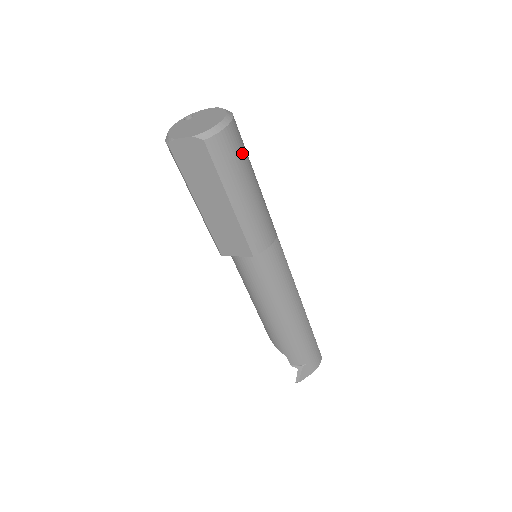
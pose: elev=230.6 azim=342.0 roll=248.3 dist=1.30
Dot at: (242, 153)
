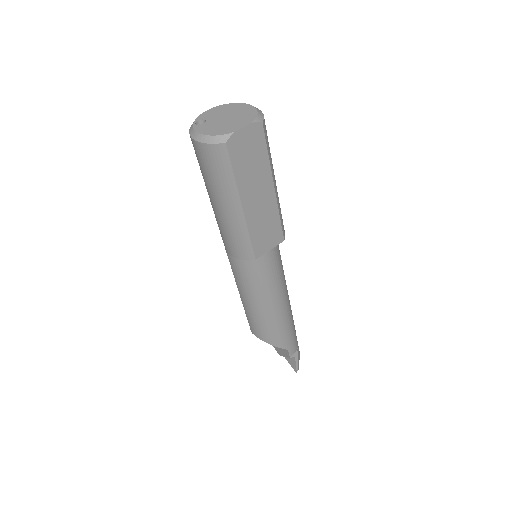
Dot at: occluded
